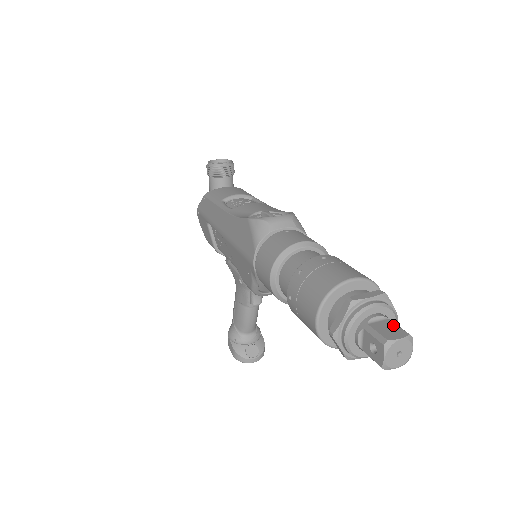
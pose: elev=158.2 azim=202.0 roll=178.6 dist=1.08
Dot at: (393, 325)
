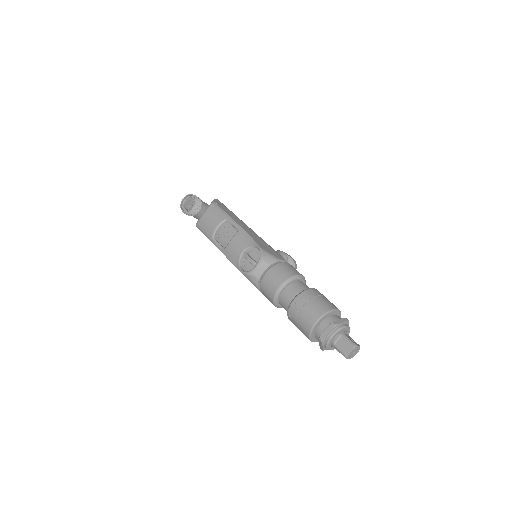
Dot at: (345, 341)
